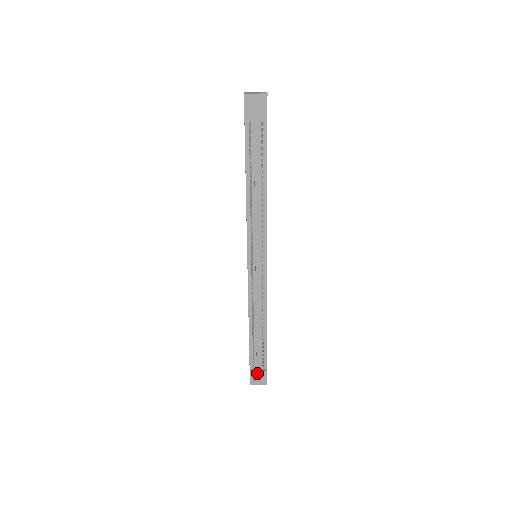
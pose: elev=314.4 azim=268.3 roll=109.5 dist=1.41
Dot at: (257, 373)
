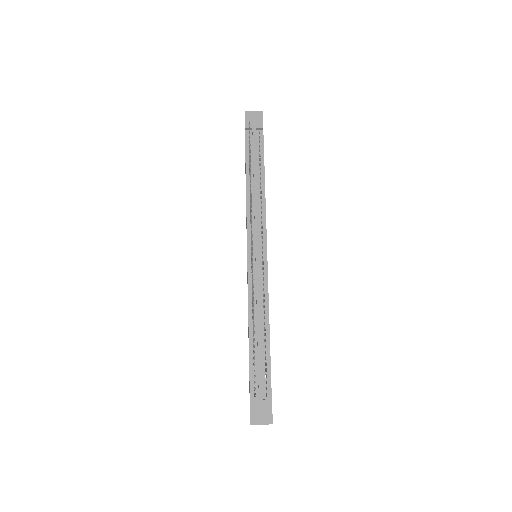
Dot at: (259, 404)
